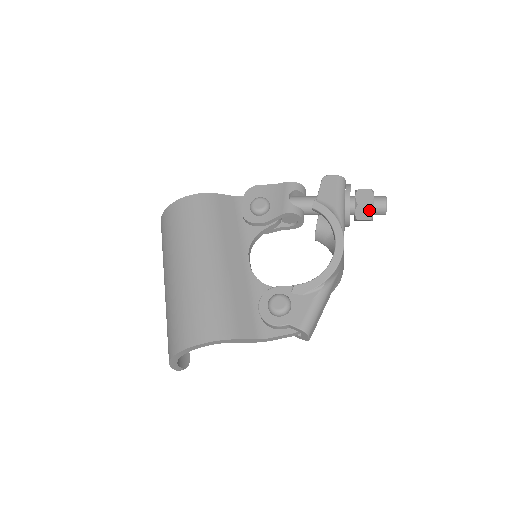
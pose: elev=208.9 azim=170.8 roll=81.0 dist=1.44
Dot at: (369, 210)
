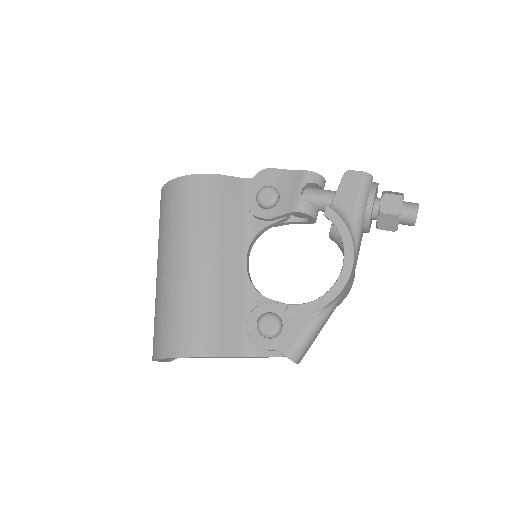
Dot at: (394, 221)
